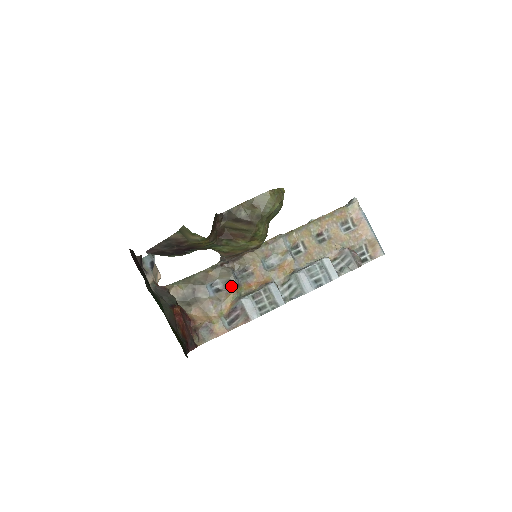
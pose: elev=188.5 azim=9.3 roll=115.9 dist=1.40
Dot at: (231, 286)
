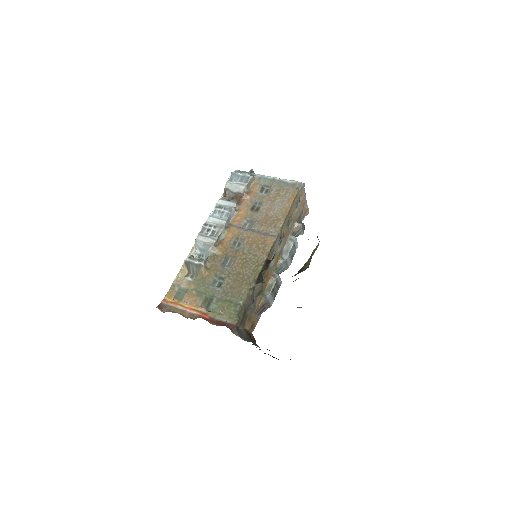
Dot at: (260, 293)
